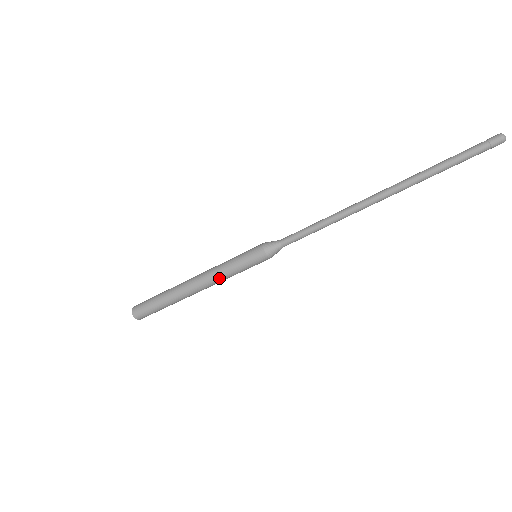
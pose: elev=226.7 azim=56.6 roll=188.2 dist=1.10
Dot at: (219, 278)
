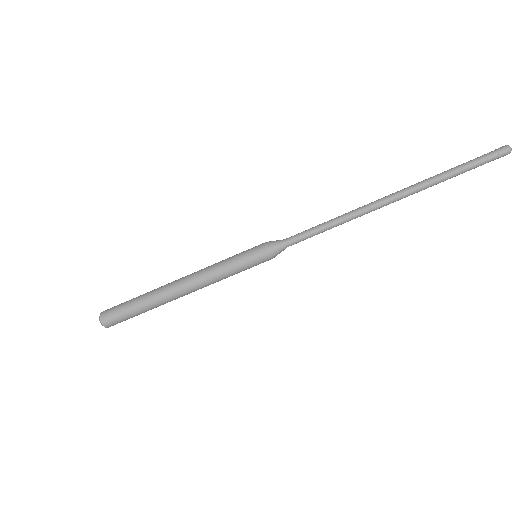
Dot at: (212, 277)
